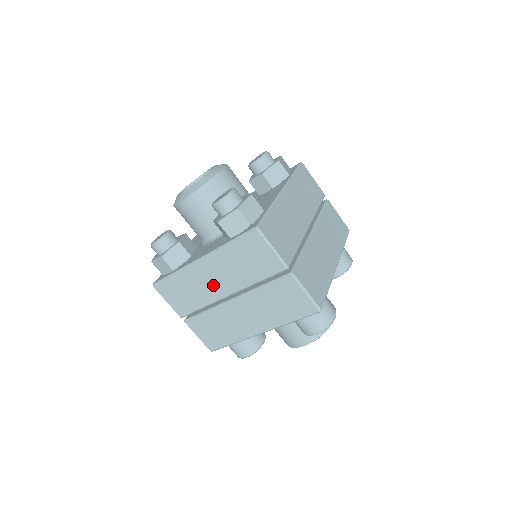
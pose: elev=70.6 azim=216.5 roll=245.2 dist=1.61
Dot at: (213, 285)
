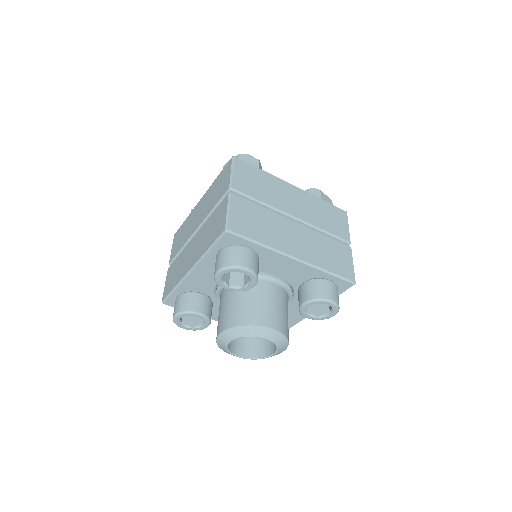
Dot at: (289, 202)
